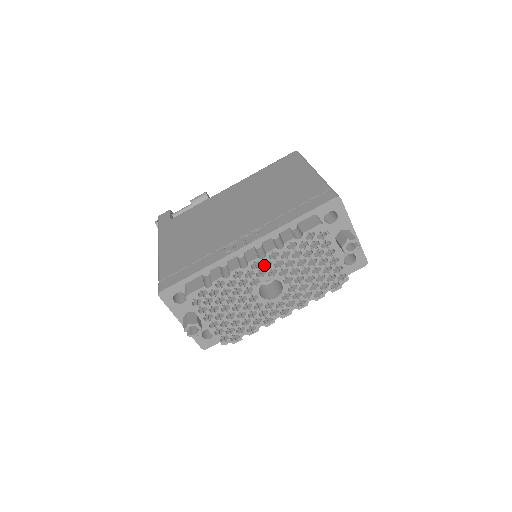
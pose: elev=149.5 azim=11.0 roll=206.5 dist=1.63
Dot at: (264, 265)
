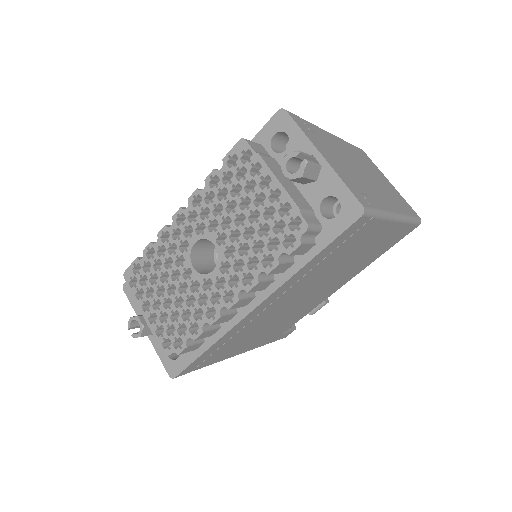
Dot at: occluded
